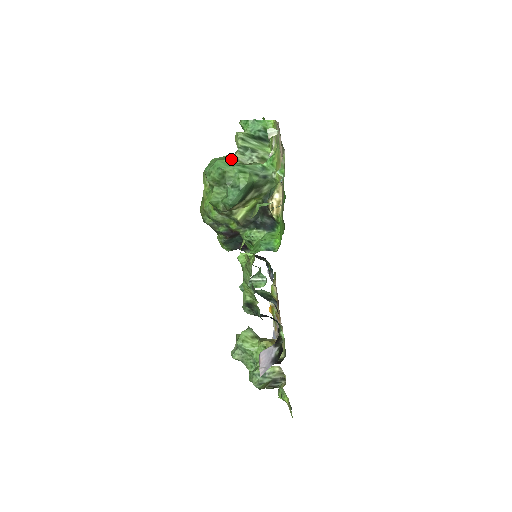
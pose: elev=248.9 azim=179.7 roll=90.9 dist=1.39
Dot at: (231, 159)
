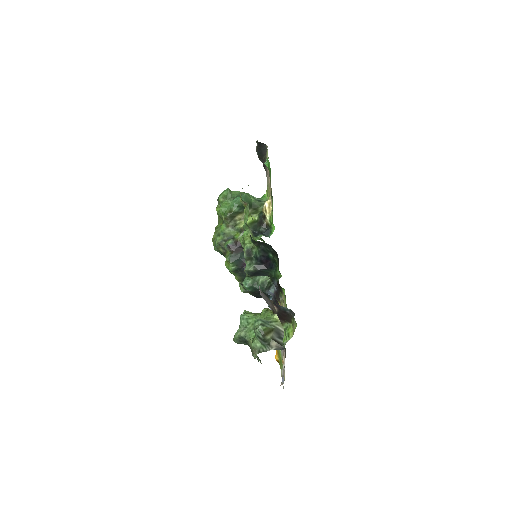
Dot at: occluded
